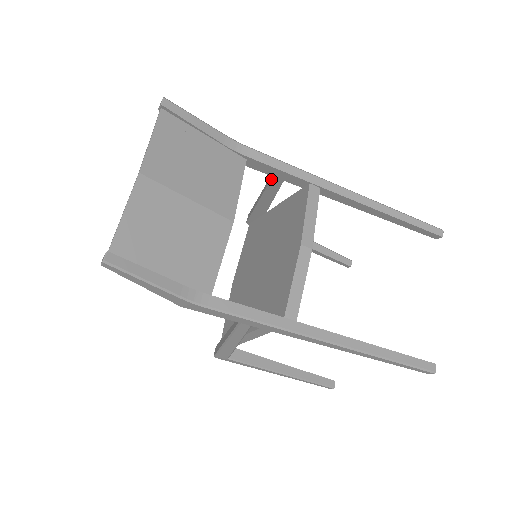
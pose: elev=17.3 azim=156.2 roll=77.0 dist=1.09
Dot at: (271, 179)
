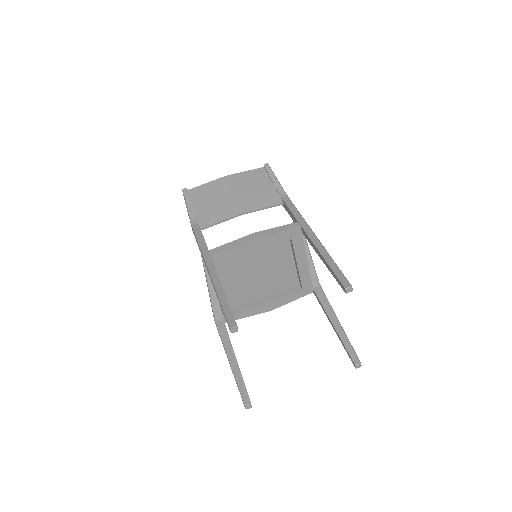
Dot at: occluded
